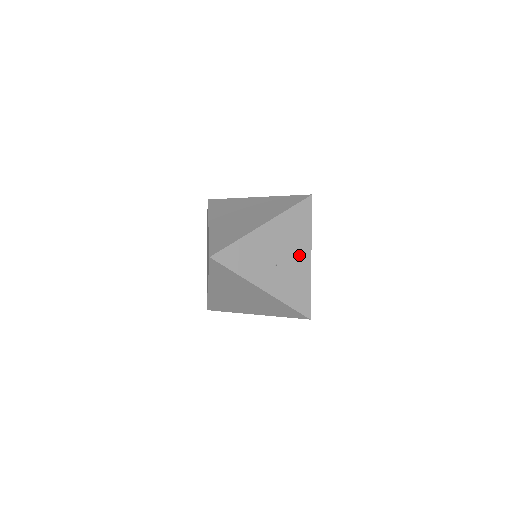
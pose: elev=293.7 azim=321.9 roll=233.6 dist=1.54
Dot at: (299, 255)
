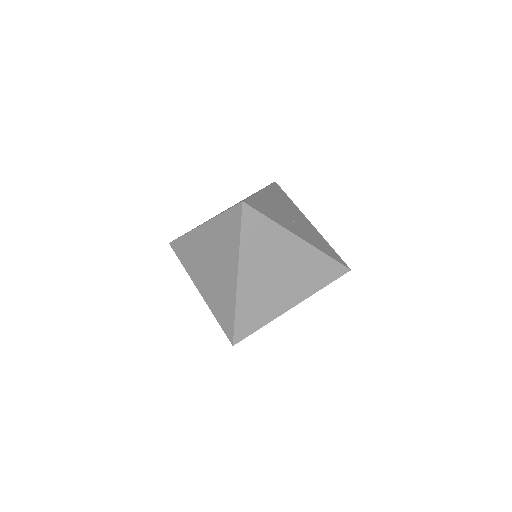
Dot at: (302, 219)
